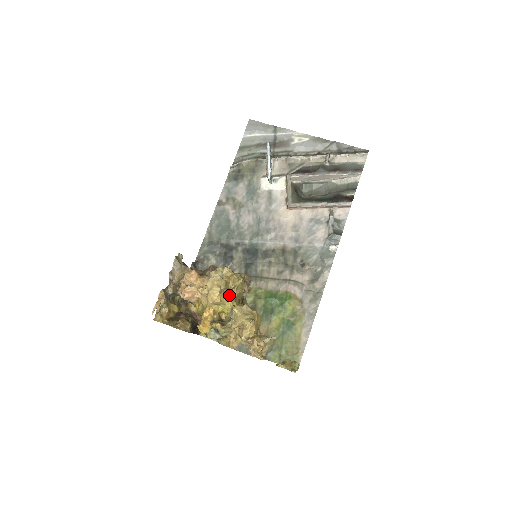
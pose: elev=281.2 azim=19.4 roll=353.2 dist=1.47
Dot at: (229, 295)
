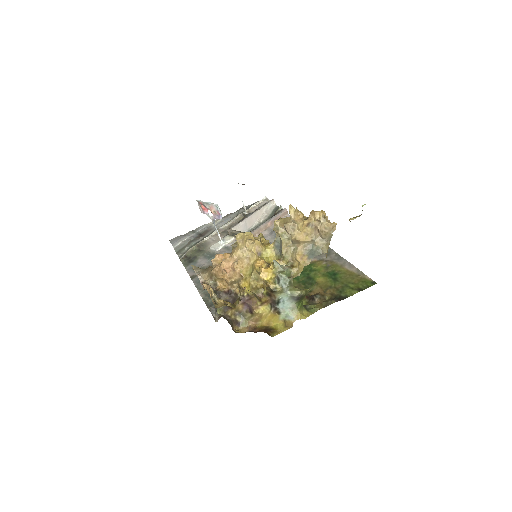
Dot at: (262, 244)
